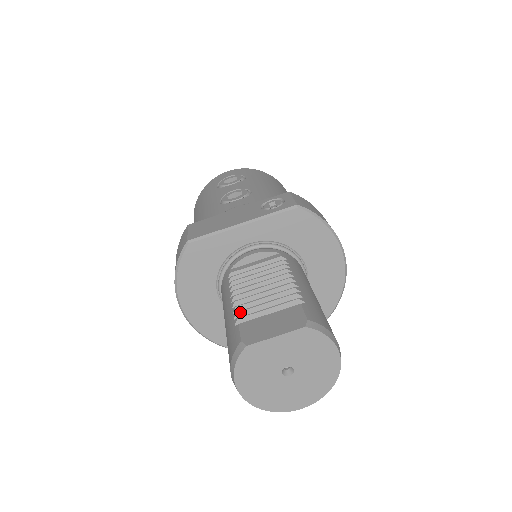
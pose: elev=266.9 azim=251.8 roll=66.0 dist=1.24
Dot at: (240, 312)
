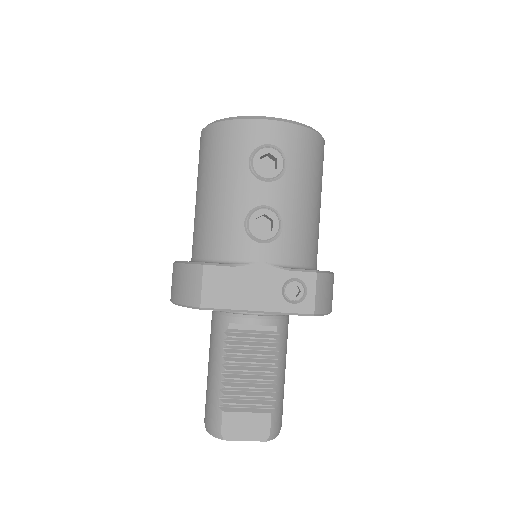
Dot at: (226, 396)
